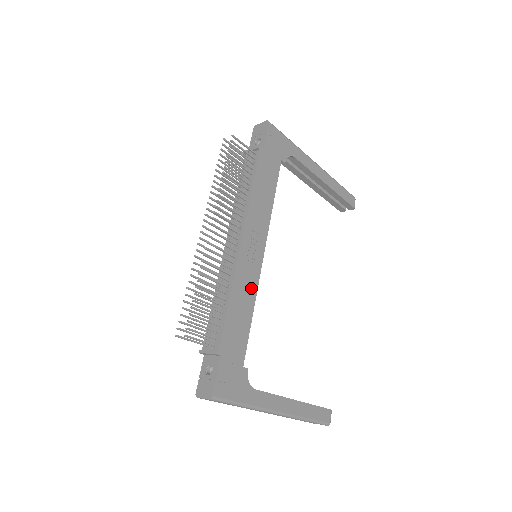
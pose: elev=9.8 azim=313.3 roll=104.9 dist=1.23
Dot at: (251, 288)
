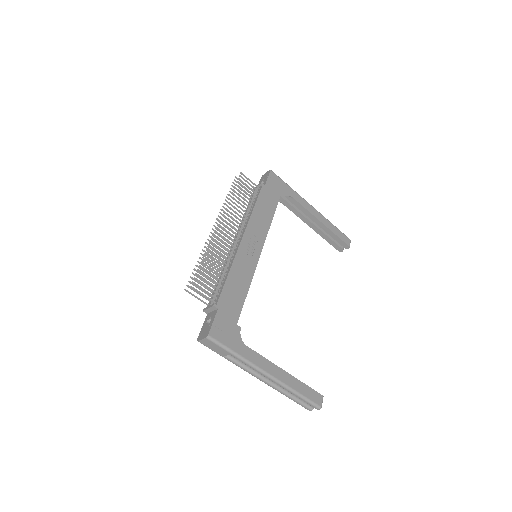
Dot at: (248, 272)
